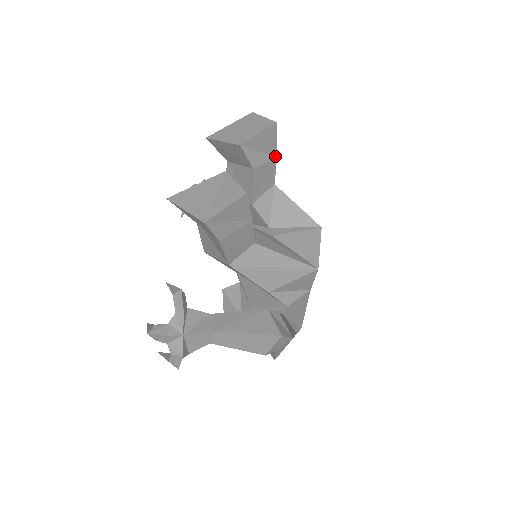
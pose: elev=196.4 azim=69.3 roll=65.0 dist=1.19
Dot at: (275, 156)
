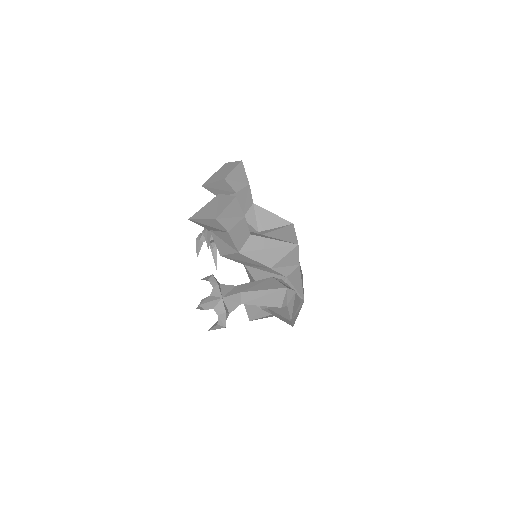
Dot at: (248, 183)
